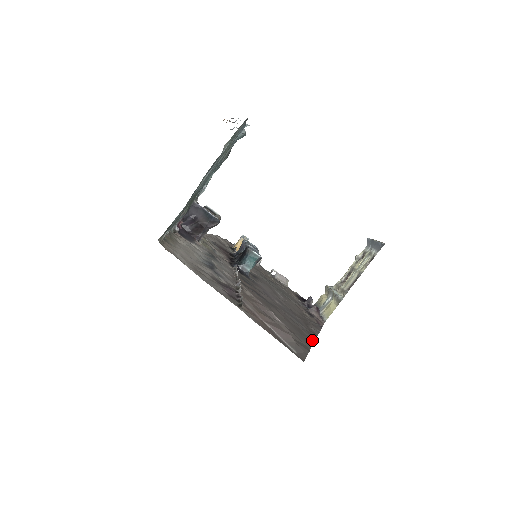
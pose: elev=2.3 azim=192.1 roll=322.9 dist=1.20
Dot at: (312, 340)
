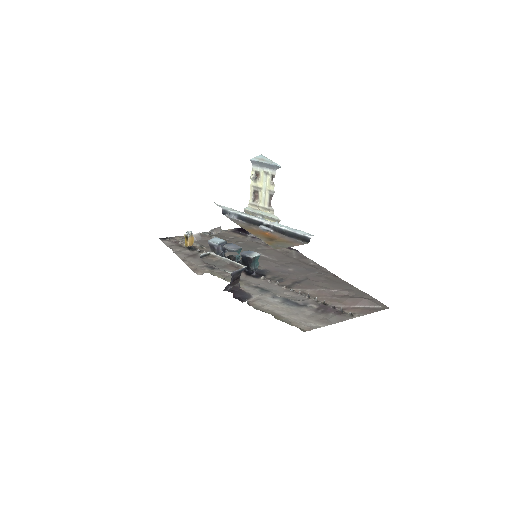
Dot at: (337, 277)
